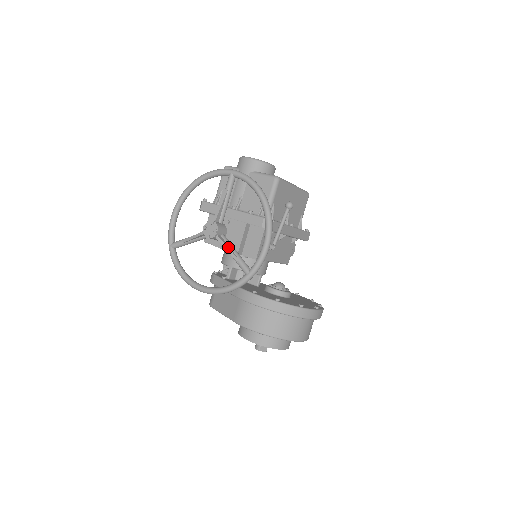
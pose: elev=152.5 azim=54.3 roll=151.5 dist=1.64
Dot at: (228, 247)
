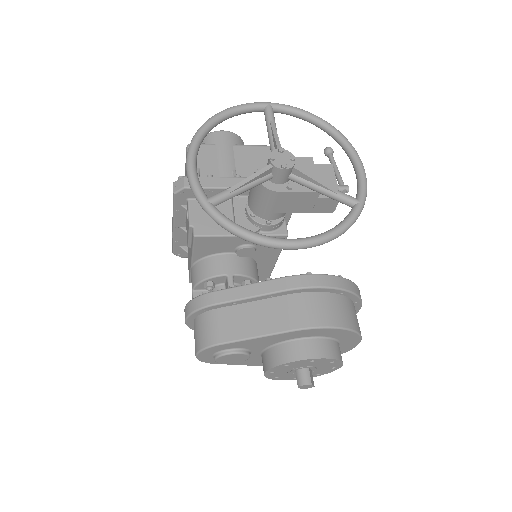
Dot at: (315, 177)
